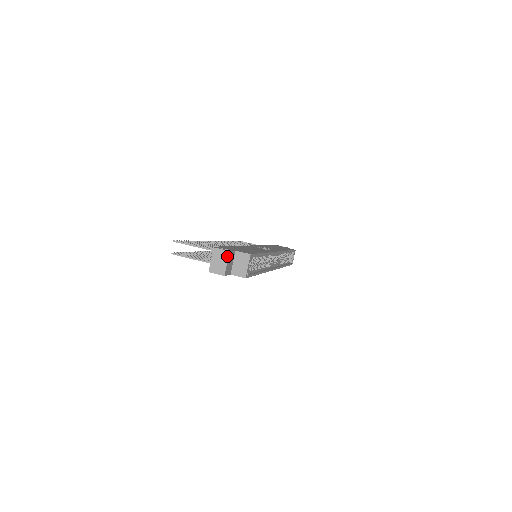
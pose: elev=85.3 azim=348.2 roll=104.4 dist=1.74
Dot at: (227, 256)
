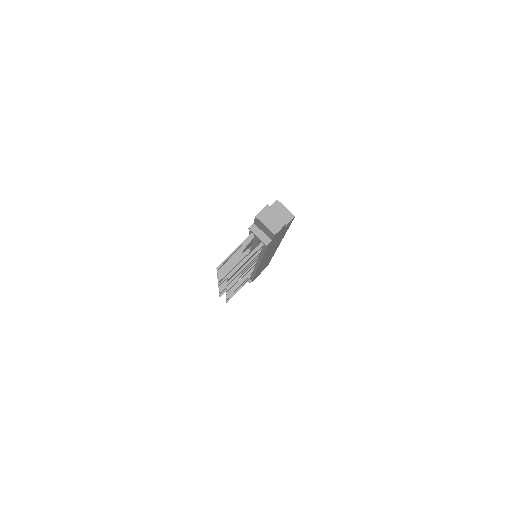
Dot at: (271, 209)
